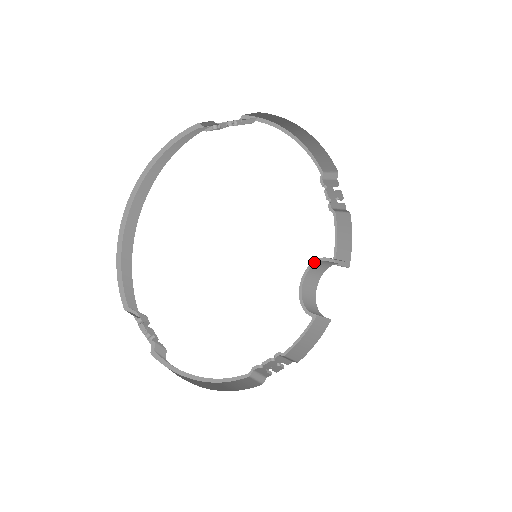
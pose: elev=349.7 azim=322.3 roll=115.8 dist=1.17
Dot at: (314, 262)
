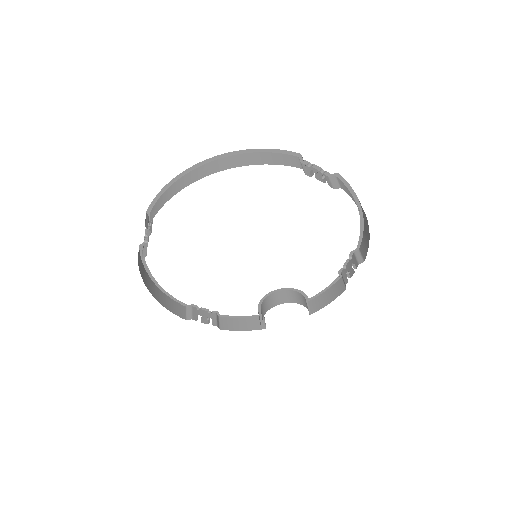
Dot at: (294, 289)
